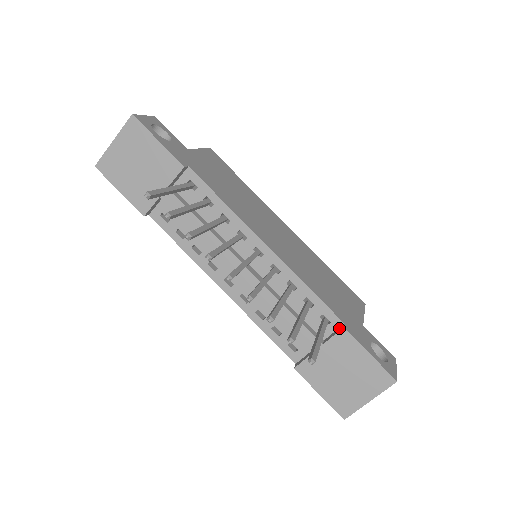
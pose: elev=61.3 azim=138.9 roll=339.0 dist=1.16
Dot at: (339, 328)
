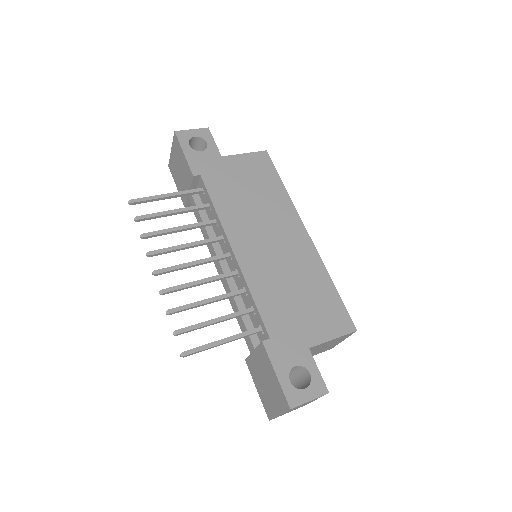
Dot at: (266, 341)
